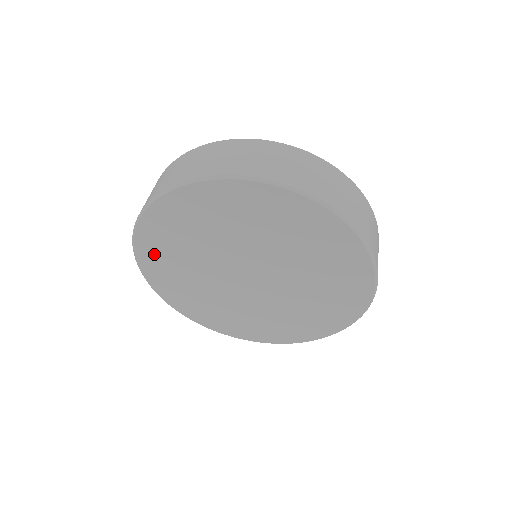
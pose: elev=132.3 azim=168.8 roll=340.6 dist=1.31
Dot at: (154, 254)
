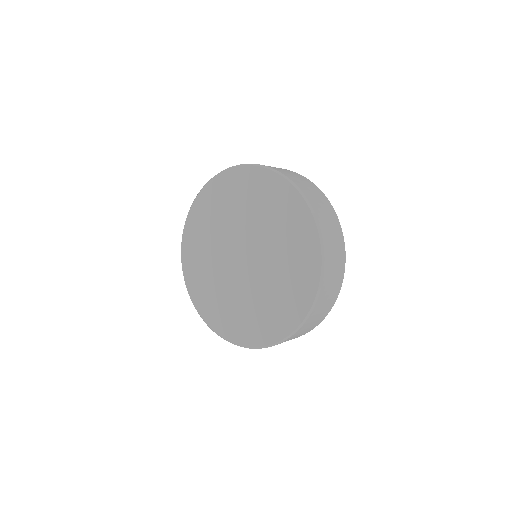
Dot at: (194, 278)
